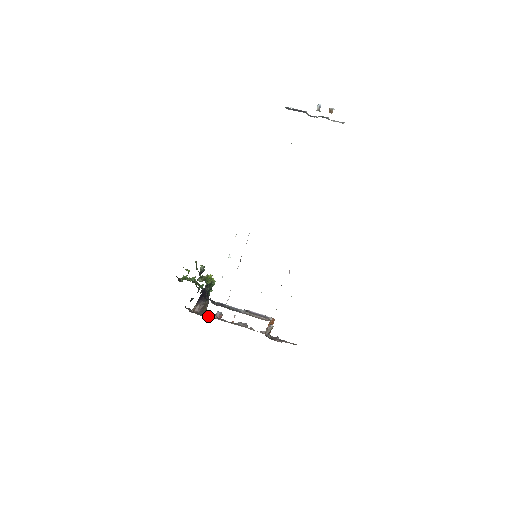
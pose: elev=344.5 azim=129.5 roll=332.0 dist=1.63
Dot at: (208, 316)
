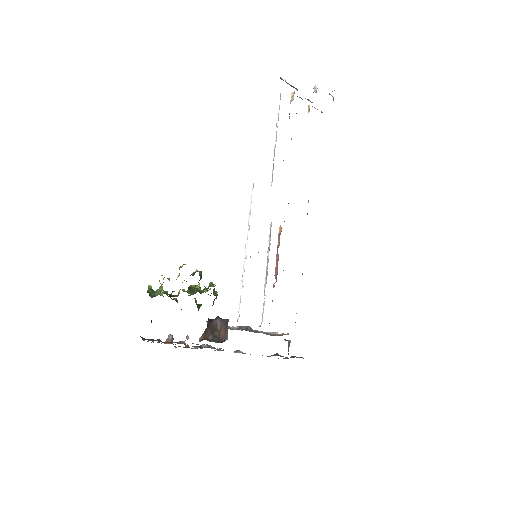
Dot at: (185, 343)
